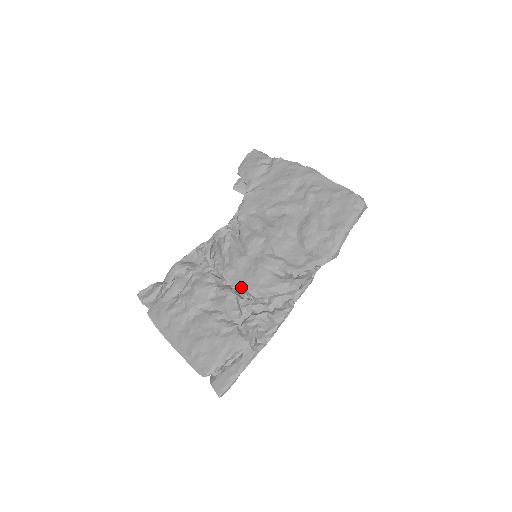
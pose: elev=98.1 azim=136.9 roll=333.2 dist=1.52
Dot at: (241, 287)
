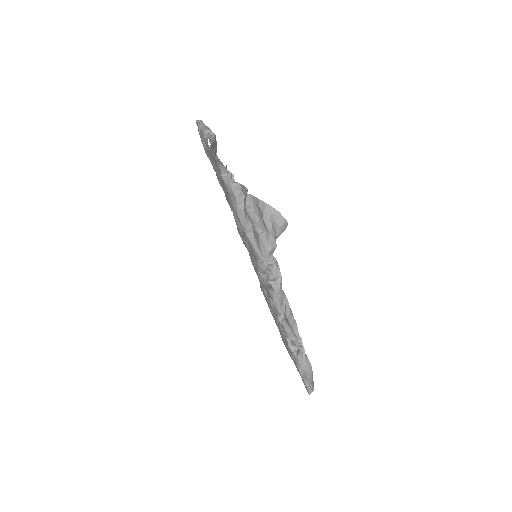
Dot at: occluded
